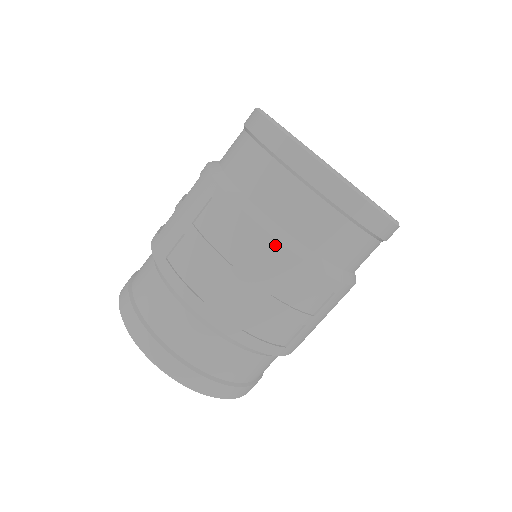
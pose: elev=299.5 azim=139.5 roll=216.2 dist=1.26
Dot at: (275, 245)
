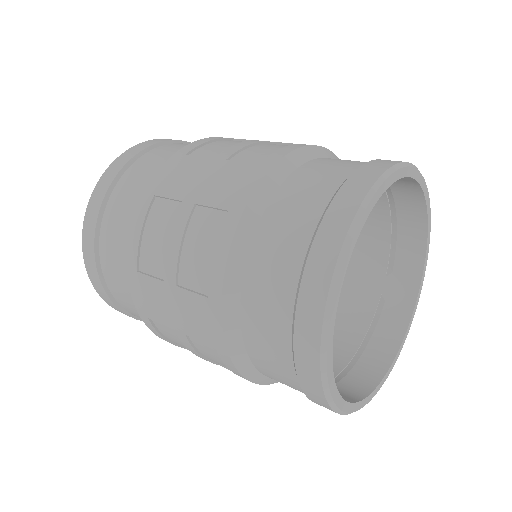
Dot at: (217, 323)
